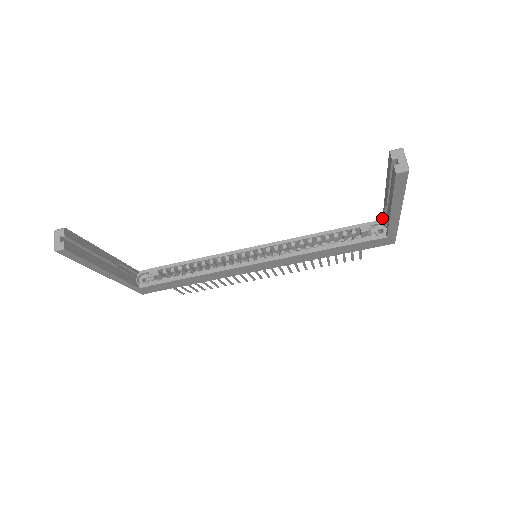
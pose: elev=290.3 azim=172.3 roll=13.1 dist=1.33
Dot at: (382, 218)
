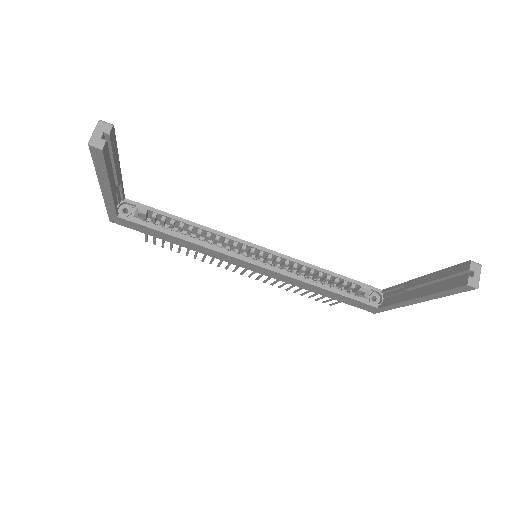
Dot at: (383, 289)
